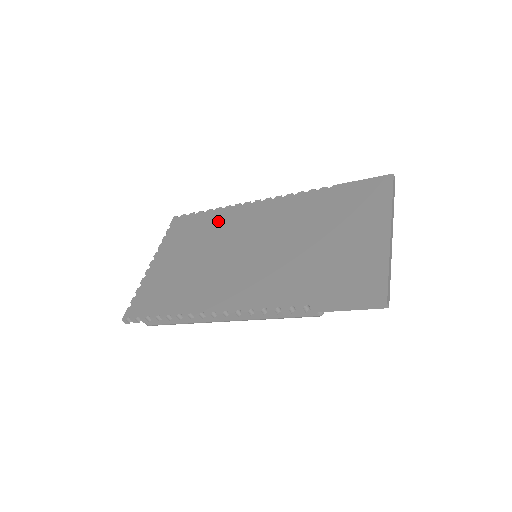
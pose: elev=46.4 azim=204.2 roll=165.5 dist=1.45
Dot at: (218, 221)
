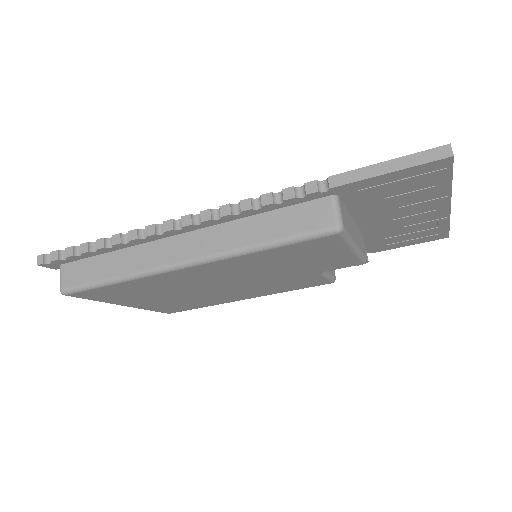
Dot at: occluded
